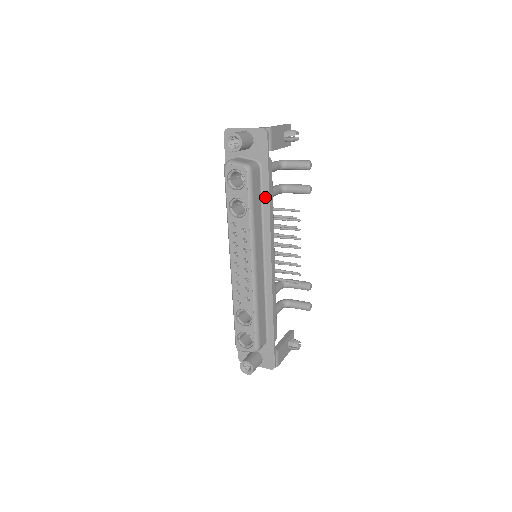
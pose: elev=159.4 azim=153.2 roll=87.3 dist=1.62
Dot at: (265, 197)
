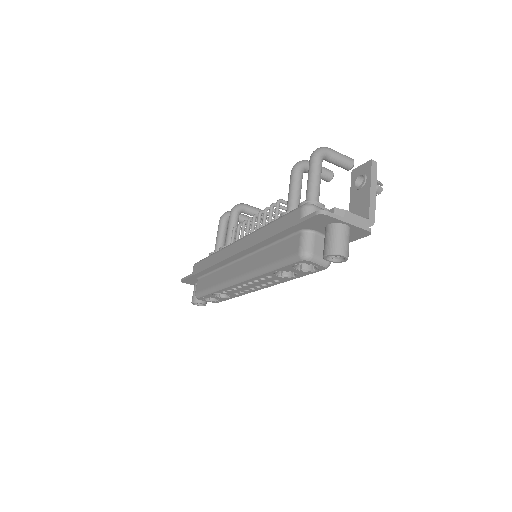
Dot at: occluded
